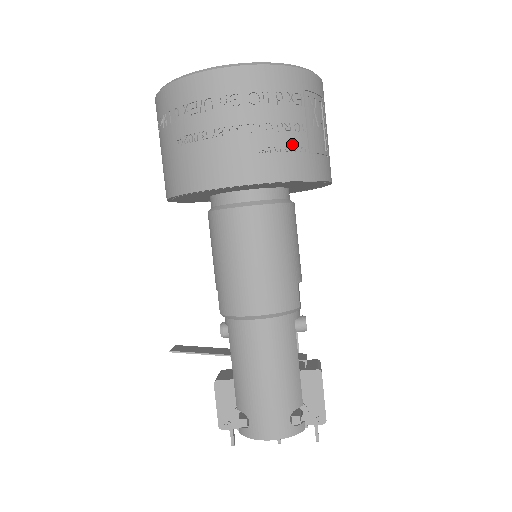
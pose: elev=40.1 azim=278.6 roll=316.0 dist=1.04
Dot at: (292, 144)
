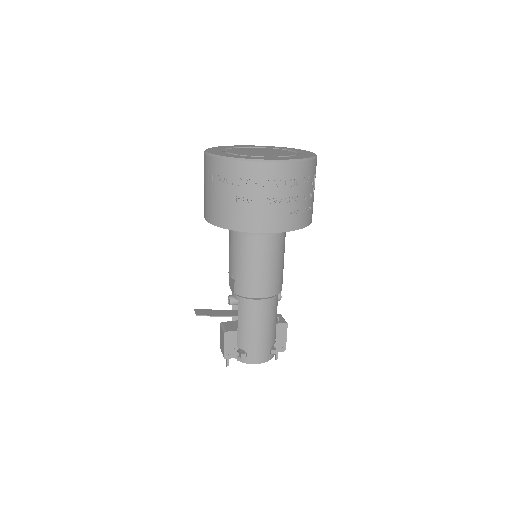
Dot at: (305, 207)
